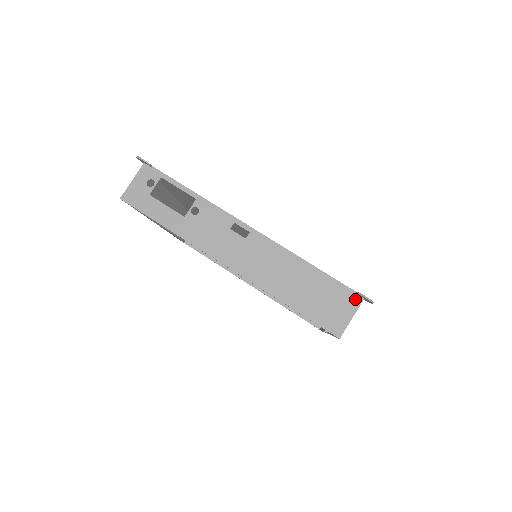
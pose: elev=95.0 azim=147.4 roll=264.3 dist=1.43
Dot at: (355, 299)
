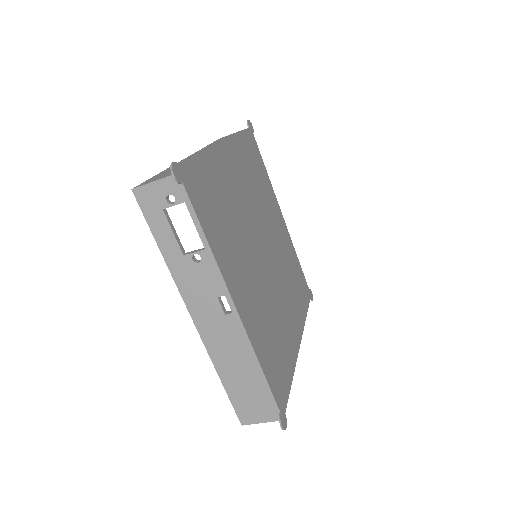
Dot at: (275, 416)
